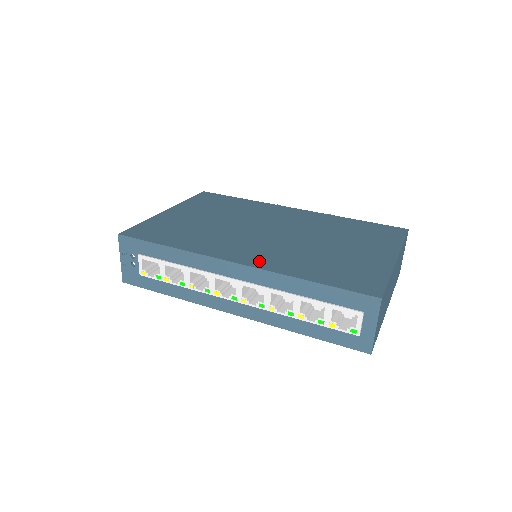
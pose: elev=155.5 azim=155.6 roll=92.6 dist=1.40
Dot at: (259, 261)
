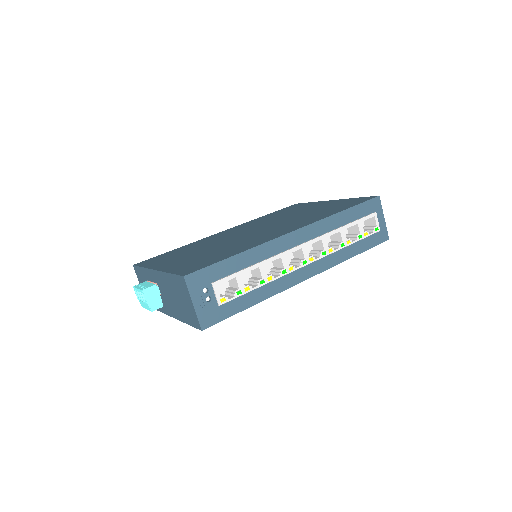
Dot at: (300, 225)
